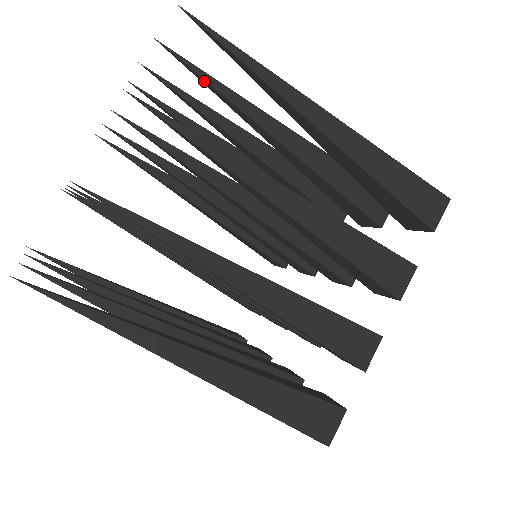
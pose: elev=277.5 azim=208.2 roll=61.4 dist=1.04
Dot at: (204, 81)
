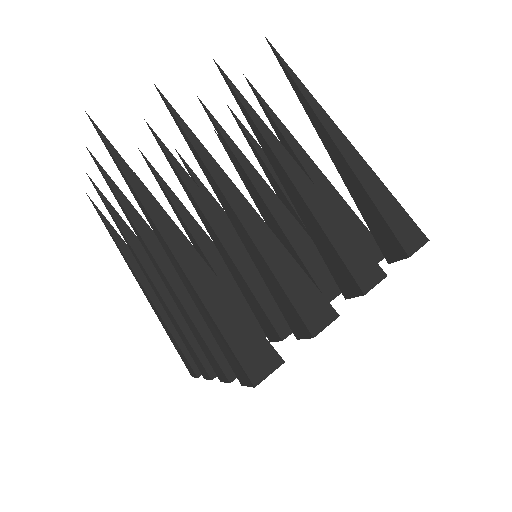
Dot at: (265, 110)
